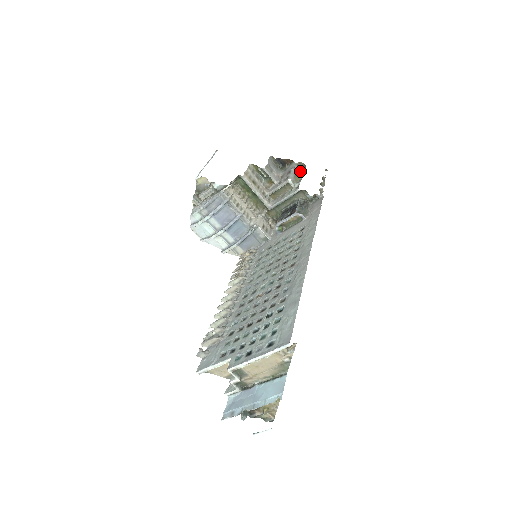
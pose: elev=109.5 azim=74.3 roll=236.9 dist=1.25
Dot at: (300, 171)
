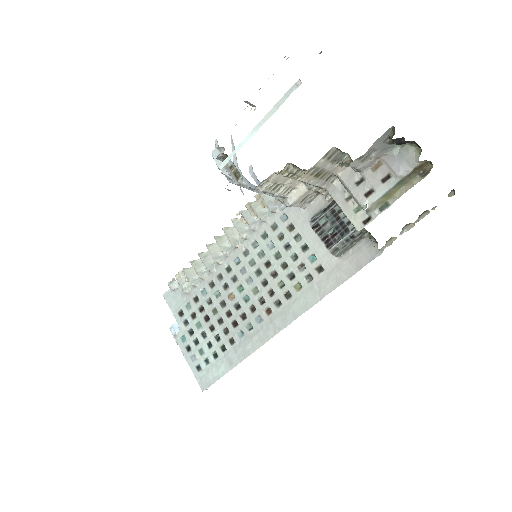
Dot at: (408, 182)
